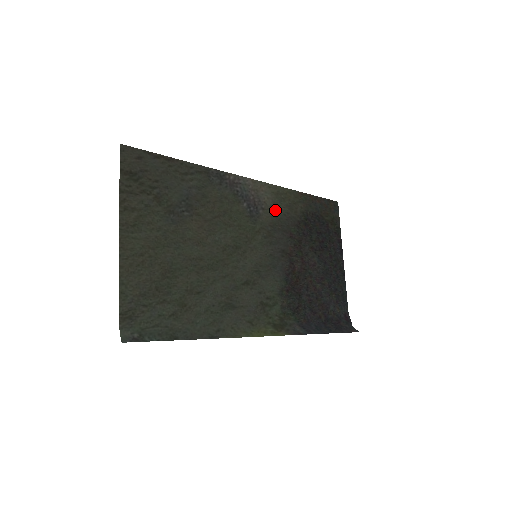
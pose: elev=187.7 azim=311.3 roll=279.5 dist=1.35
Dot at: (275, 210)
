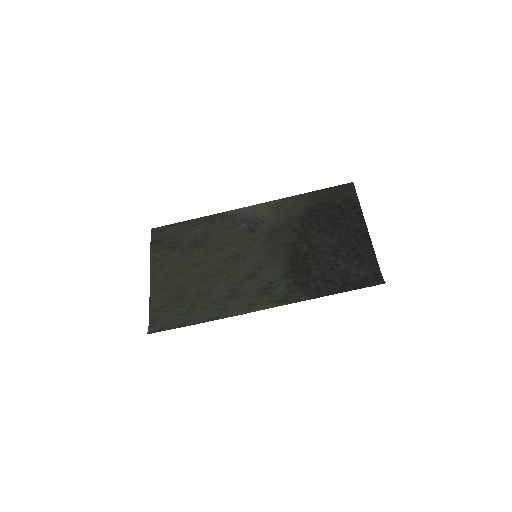
Dot at: (275, 218)
